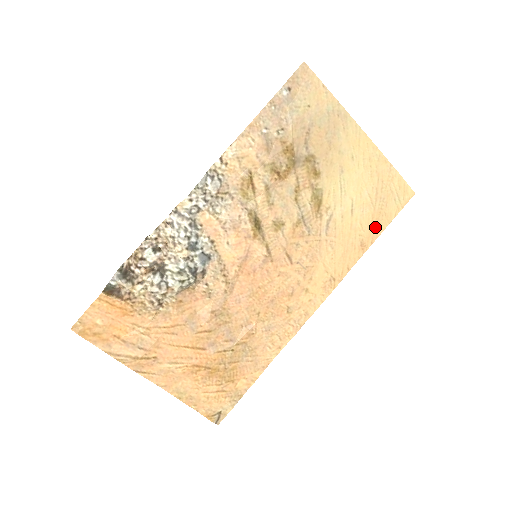
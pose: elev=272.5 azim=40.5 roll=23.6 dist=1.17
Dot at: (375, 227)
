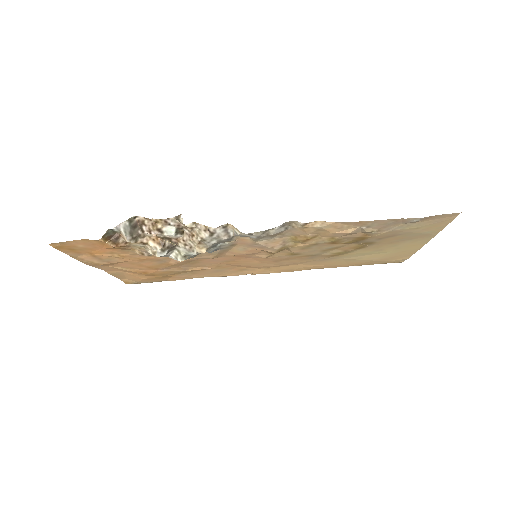
Dot at: (354, 264)
